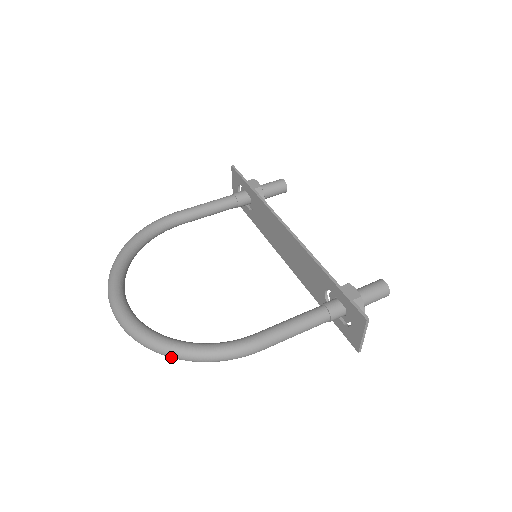
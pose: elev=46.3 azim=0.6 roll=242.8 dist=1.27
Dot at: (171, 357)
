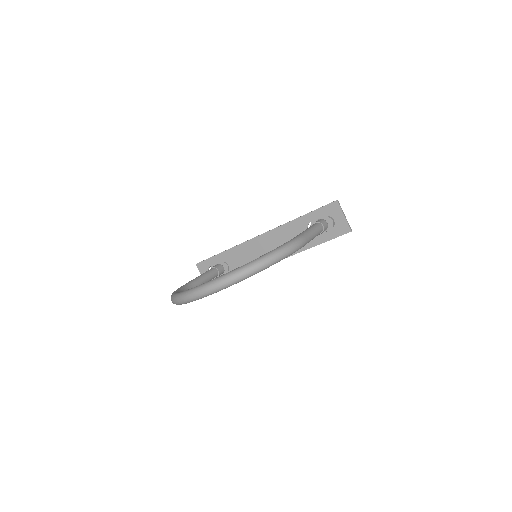
Dot at: (263, 265)
